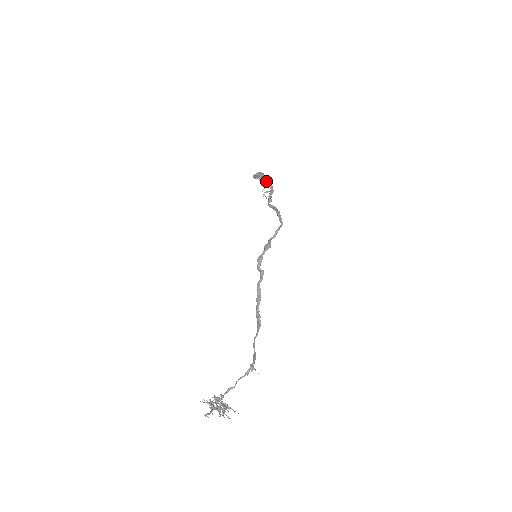
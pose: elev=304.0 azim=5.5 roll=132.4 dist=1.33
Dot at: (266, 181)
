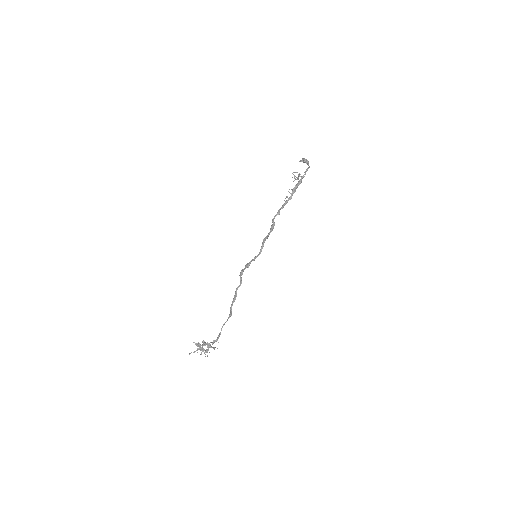
Dot at: occluded
